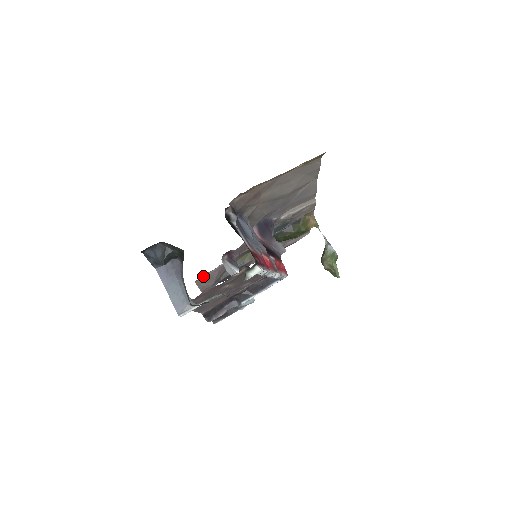
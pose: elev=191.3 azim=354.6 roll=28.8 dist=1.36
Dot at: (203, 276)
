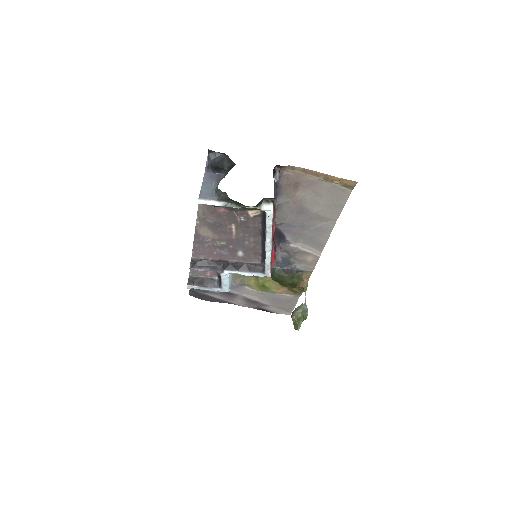
Dot at: occluded
